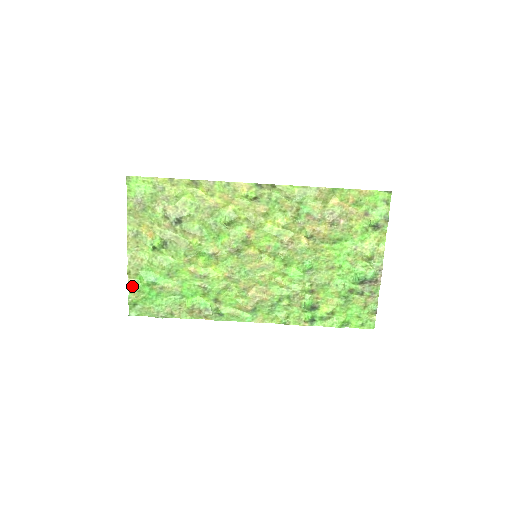
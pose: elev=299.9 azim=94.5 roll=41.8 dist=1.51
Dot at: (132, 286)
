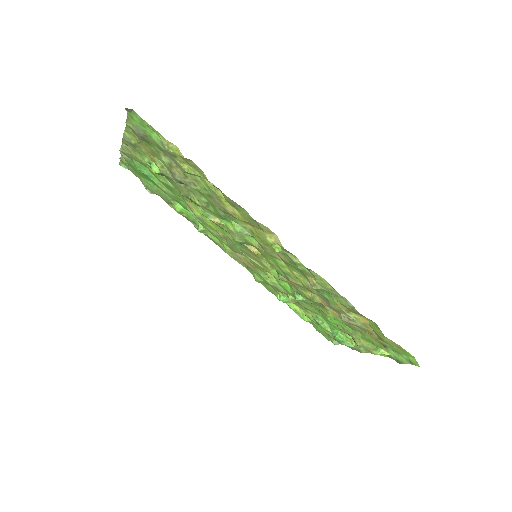
Dot at: (124, 158)
